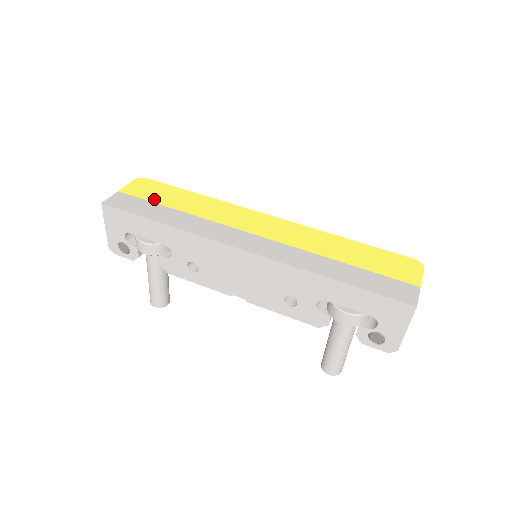
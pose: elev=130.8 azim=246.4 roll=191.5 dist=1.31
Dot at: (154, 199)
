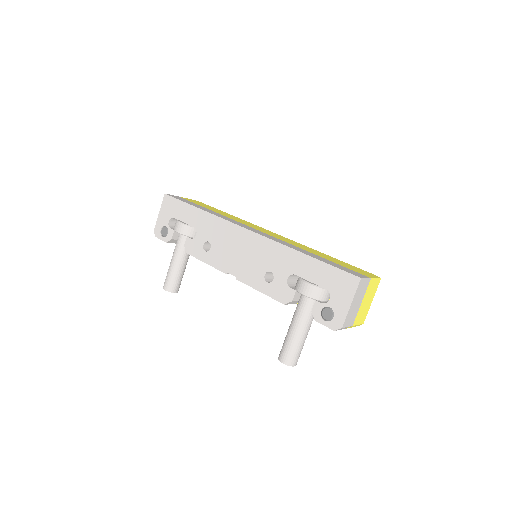
Dot at: (200, 205)
